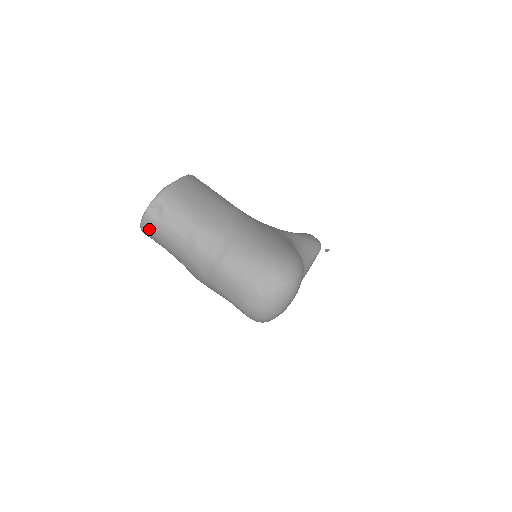
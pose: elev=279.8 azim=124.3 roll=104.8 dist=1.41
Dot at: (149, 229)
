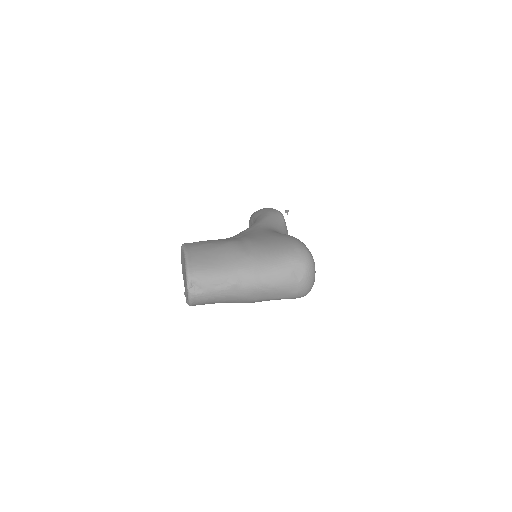
Dot at: (198, 302)
